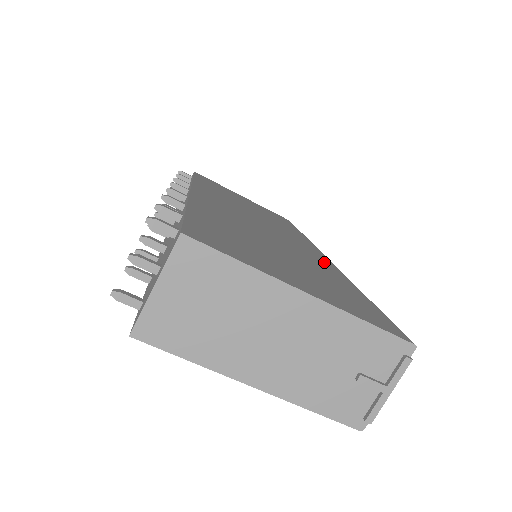
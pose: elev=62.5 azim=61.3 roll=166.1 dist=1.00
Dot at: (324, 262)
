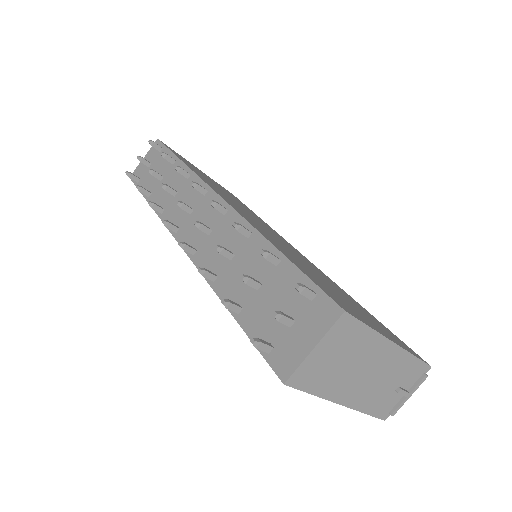
Dot at: (321, 272)
